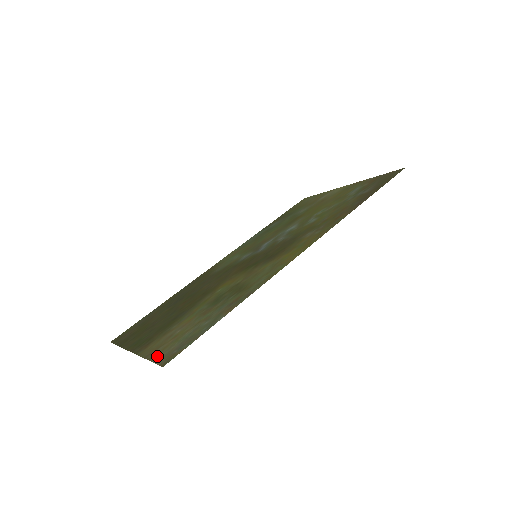
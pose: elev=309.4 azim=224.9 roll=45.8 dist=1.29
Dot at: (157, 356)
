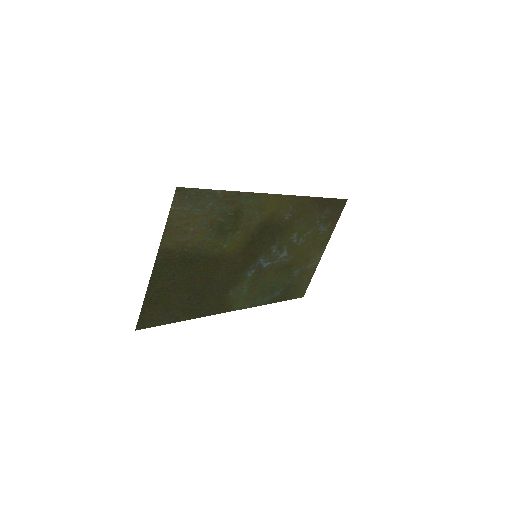
Dot at: (173, 213)
